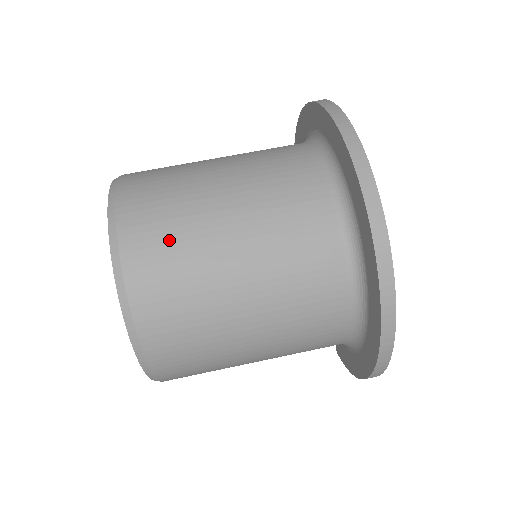
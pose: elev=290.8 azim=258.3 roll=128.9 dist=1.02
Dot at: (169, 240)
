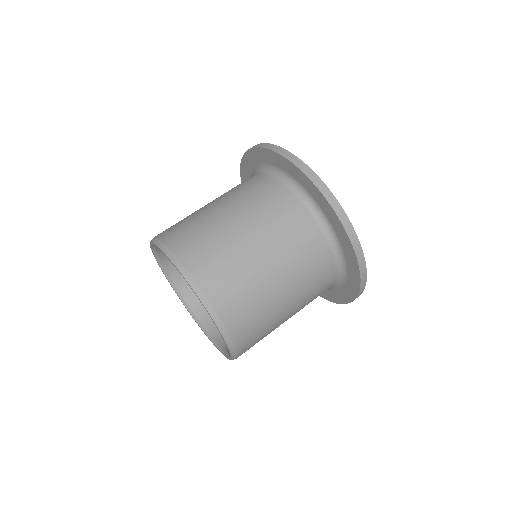
Dot at: (241, 293)
